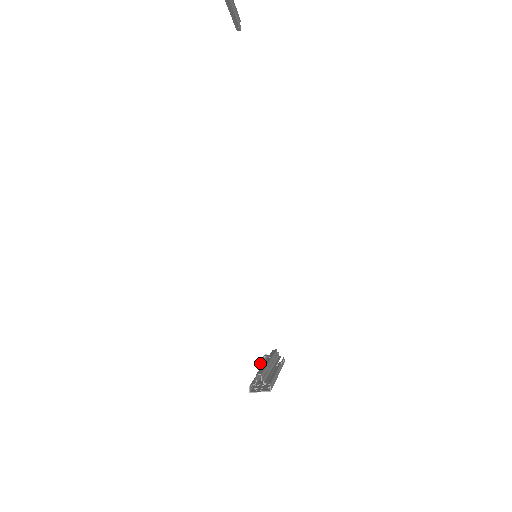
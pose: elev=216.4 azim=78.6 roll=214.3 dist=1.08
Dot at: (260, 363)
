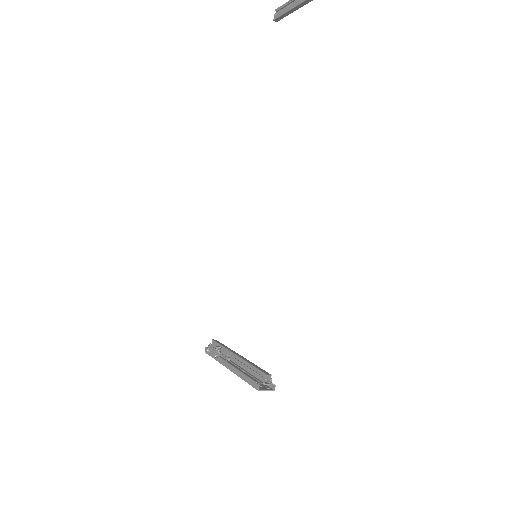
Dot at: (230, 356)
